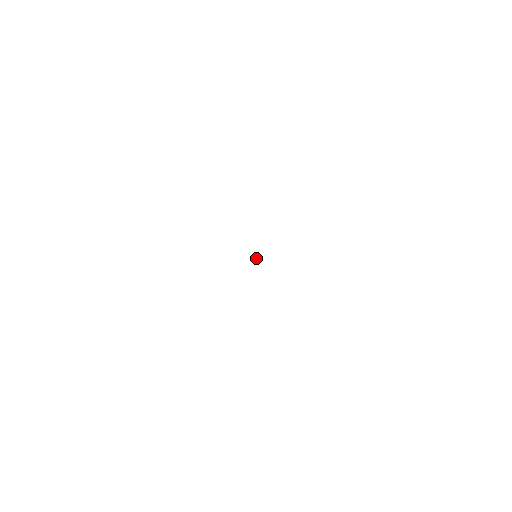
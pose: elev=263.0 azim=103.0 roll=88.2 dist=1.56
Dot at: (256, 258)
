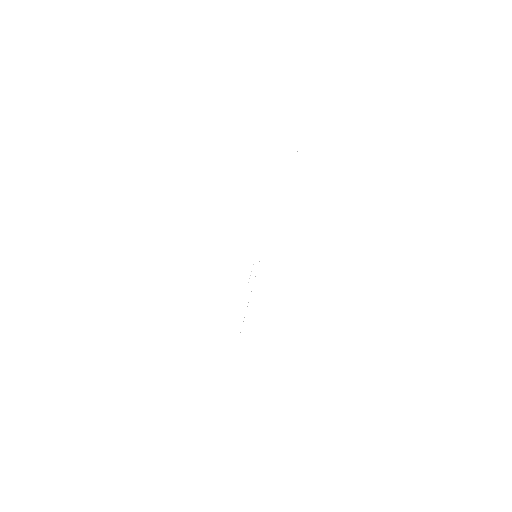
Dot at: (246, 291)
